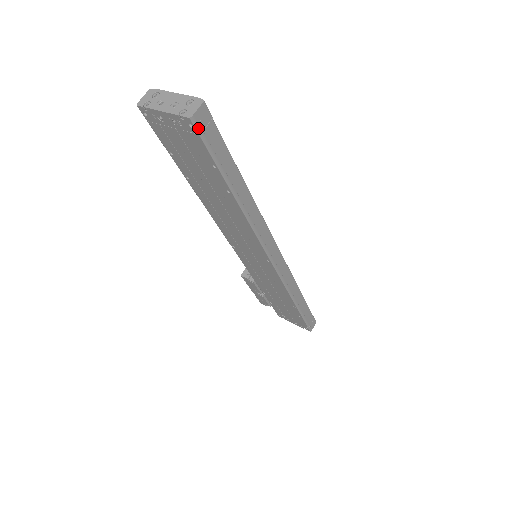
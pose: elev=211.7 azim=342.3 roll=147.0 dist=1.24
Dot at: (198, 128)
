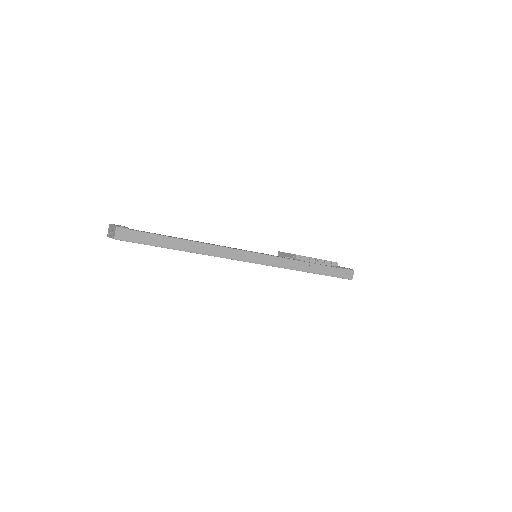
Dot at: (123, 239)
